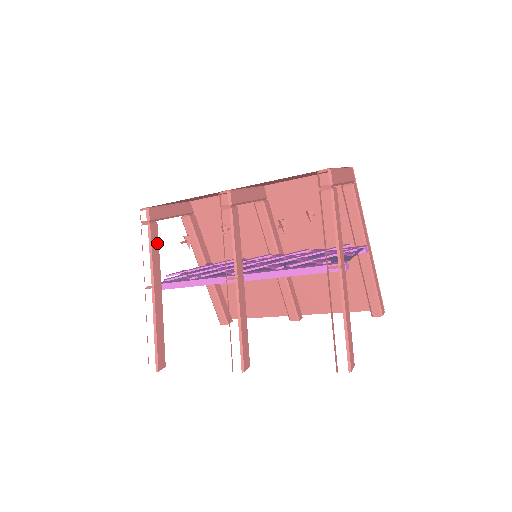
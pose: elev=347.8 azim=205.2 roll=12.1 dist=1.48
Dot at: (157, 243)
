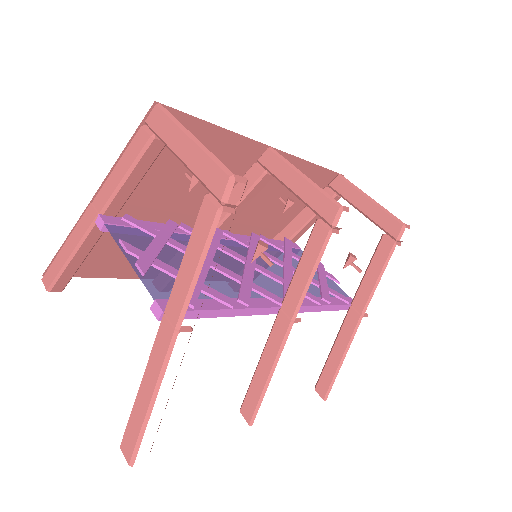
Dot at: occluded
